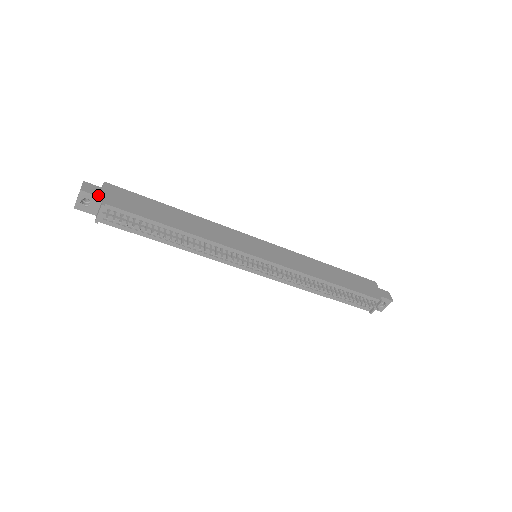
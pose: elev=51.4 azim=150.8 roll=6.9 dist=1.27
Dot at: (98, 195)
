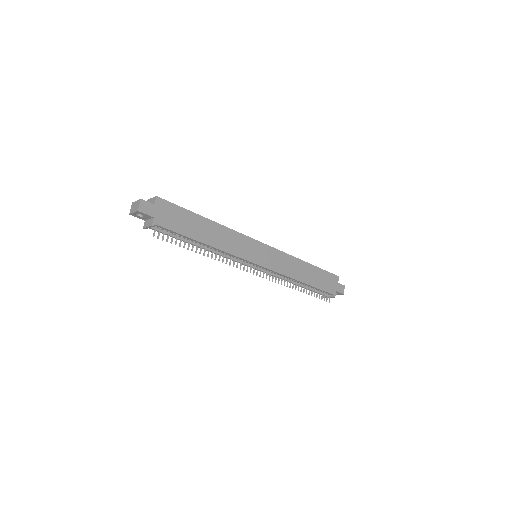
Dot at: (150, 214)
